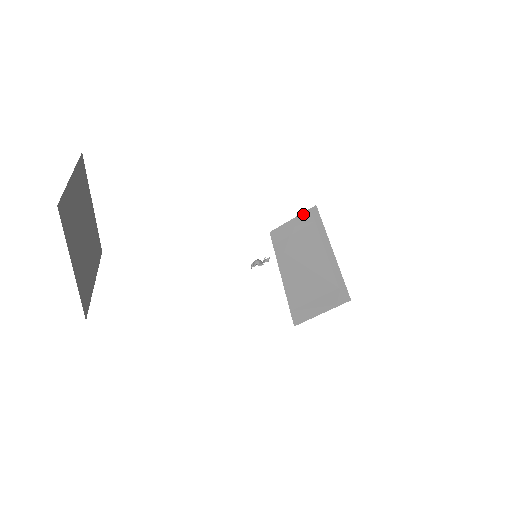
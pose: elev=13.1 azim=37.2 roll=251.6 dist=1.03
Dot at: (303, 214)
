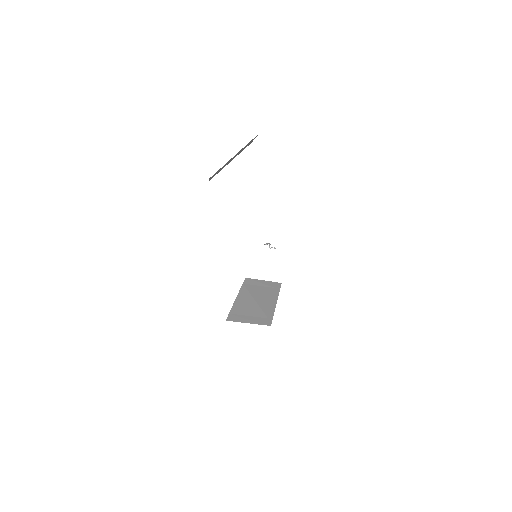
Dot at: (271, 282)
